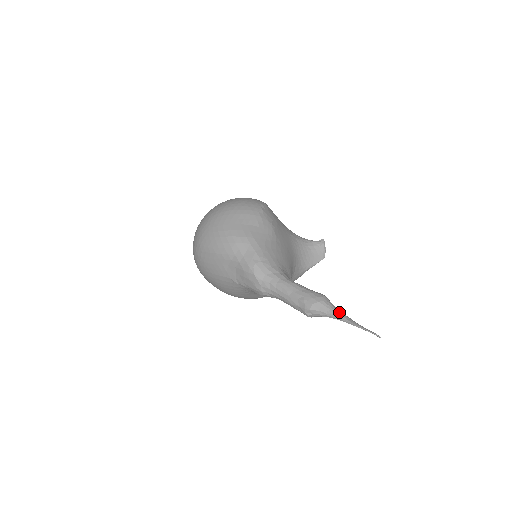
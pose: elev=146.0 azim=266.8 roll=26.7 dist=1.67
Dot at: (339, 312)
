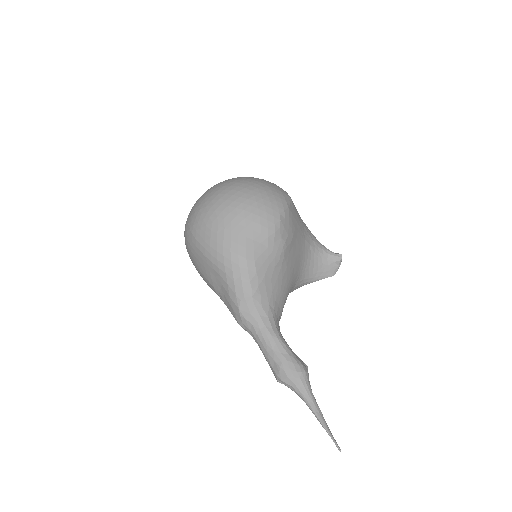
Dot at: (312, 399)
